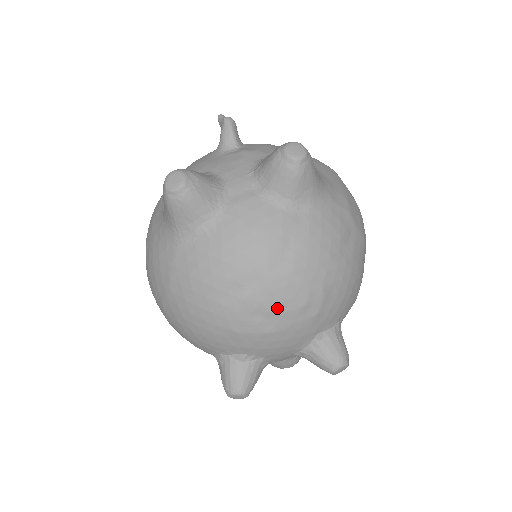
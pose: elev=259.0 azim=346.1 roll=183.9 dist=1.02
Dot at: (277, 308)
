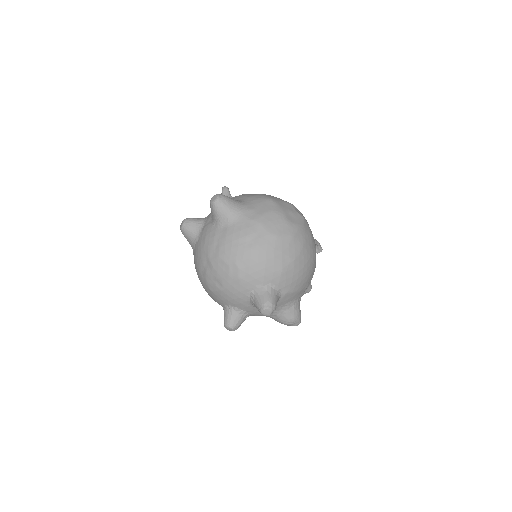
Dot at: (218, 276)
